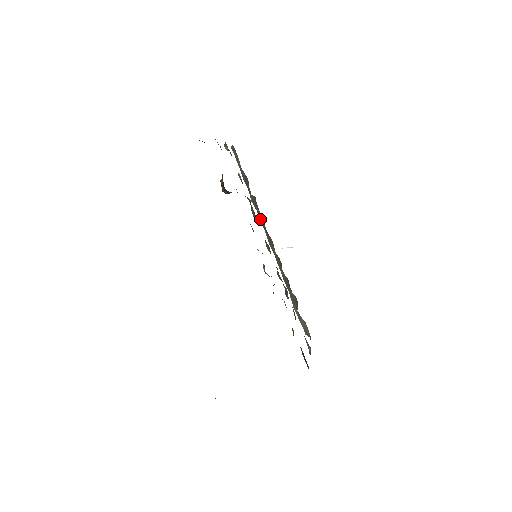
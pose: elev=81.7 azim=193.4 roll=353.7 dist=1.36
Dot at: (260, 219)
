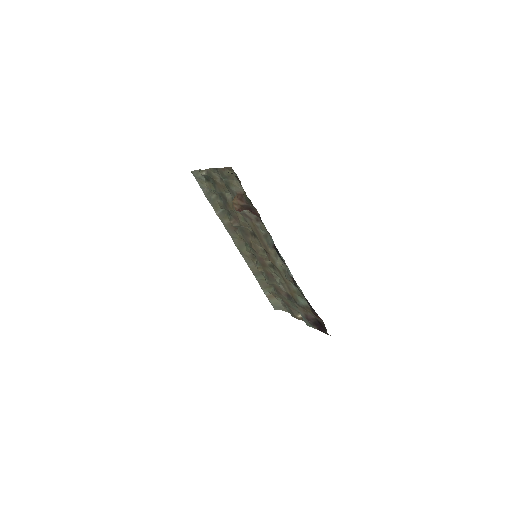
Dot at: (225, 227)
